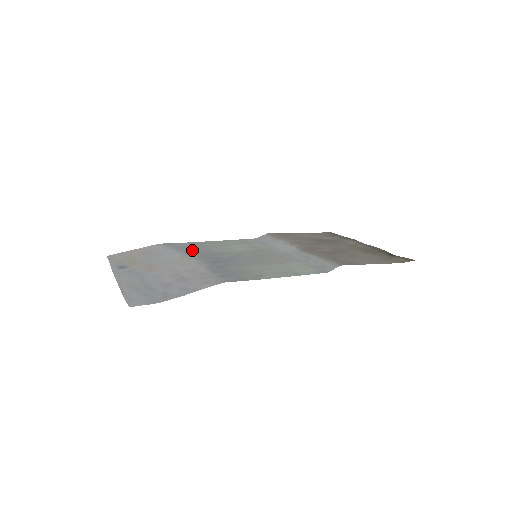
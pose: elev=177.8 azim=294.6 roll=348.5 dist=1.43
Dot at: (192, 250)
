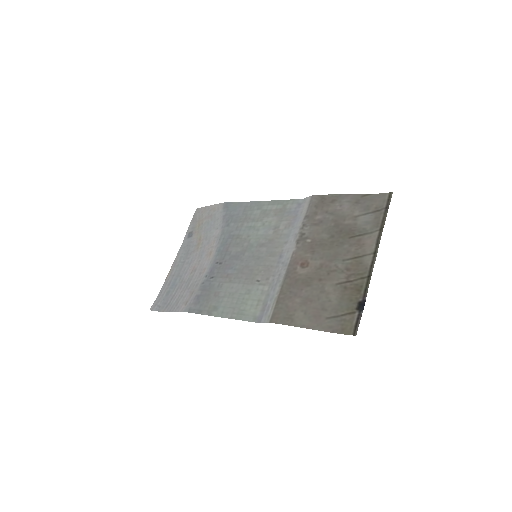
Dot at: (229, 226)
